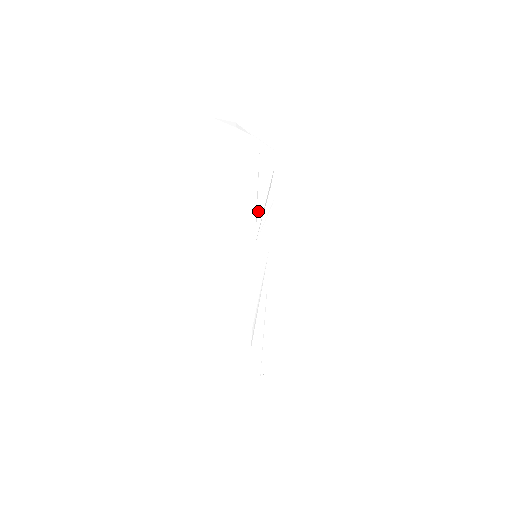
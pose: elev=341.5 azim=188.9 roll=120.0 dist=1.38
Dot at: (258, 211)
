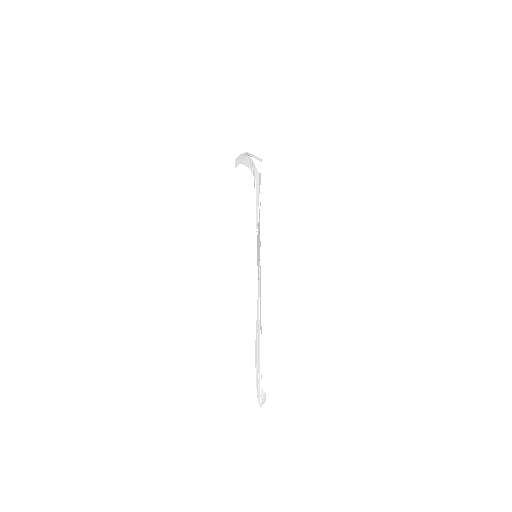
Dot at: (257, 216)
